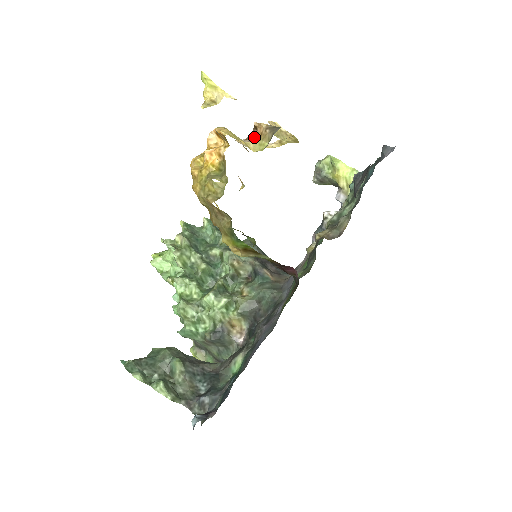
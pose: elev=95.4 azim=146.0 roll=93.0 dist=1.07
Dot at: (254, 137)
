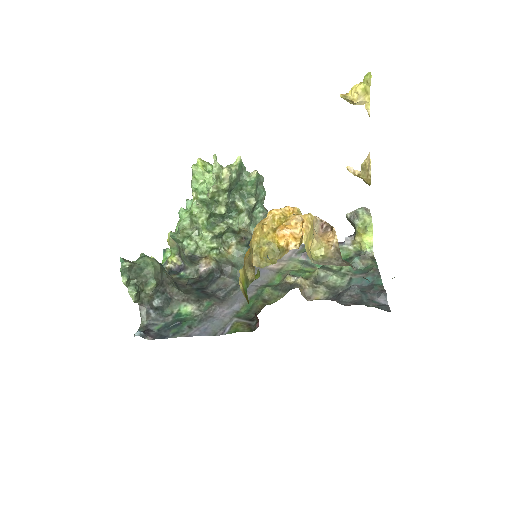
Dot at: (325, 230)
